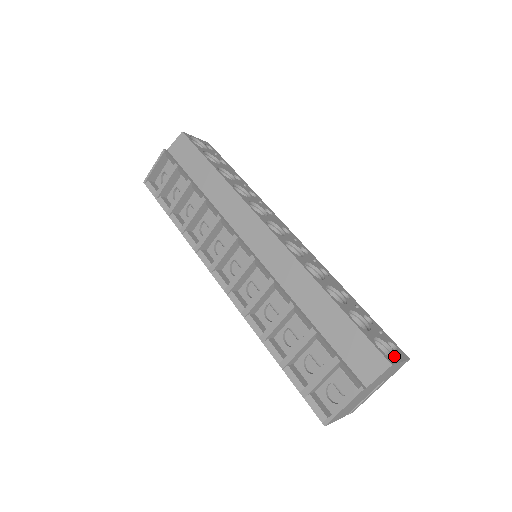
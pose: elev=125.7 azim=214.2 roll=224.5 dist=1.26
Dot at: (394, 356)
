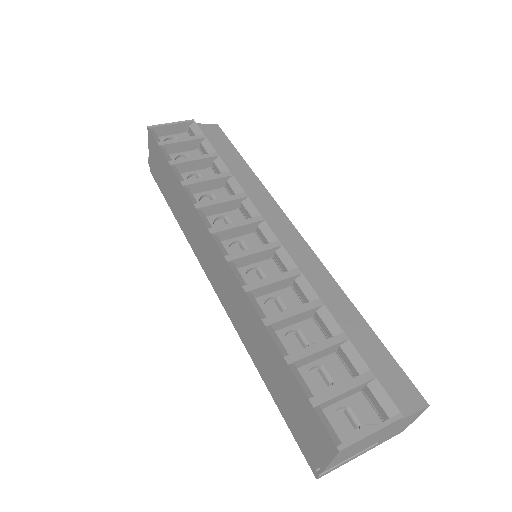
Dot at: occluded
